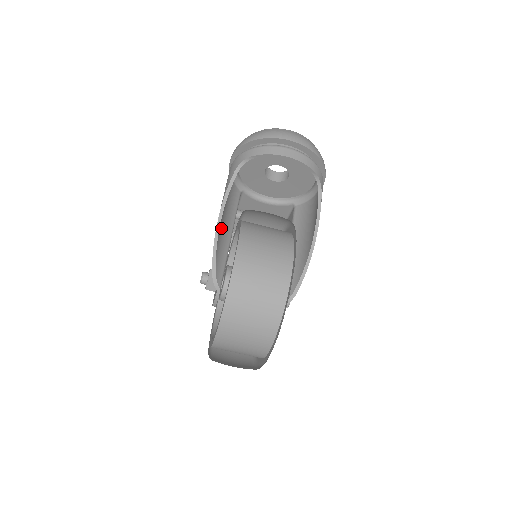
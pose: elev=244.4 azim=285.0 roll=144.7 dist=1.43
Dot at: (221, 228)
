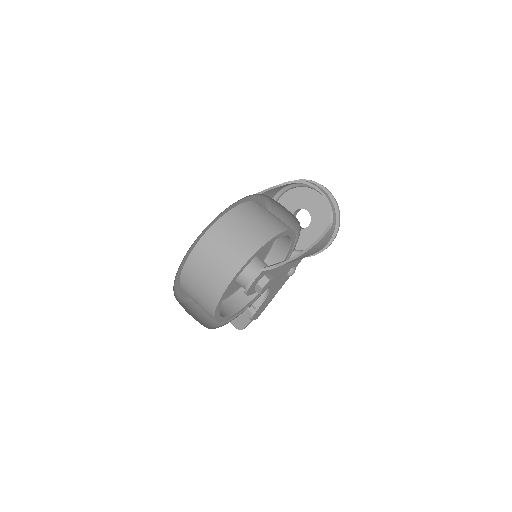
Dot at: occluded
